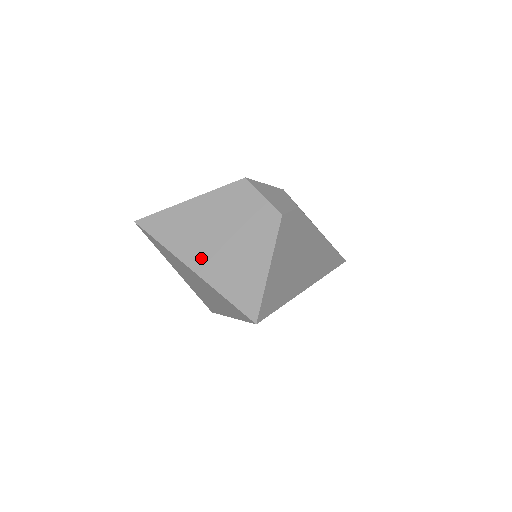
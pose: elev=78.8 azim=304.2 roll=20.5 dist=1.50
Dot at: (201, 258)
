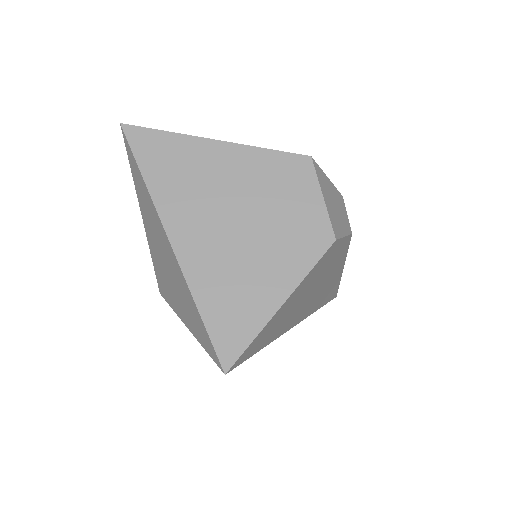
Dot at: (193, 235)
